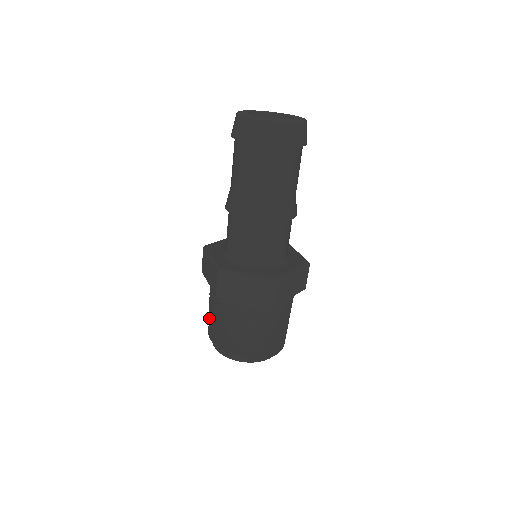
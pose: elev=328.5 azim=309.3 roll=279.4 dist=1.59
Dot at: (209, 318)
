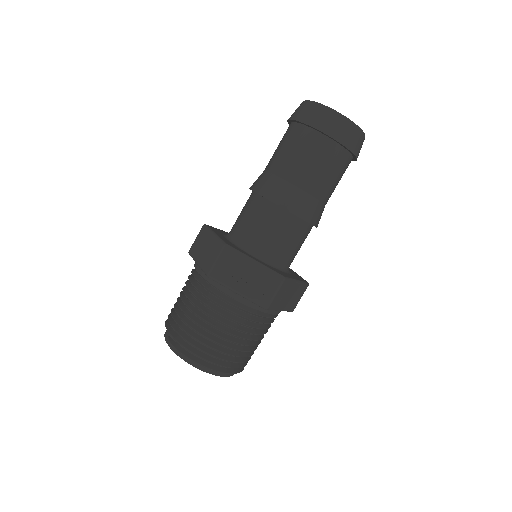
Dot at: occluded
